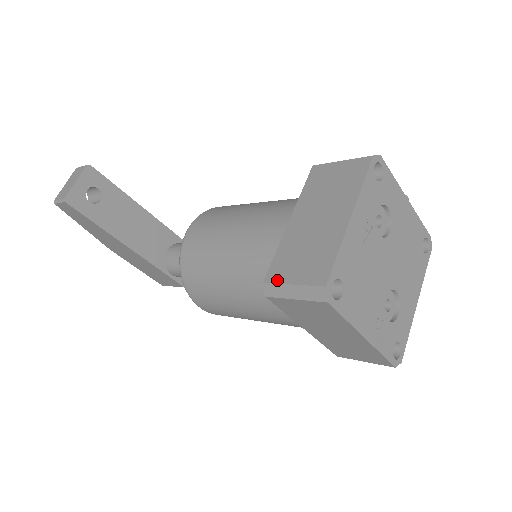
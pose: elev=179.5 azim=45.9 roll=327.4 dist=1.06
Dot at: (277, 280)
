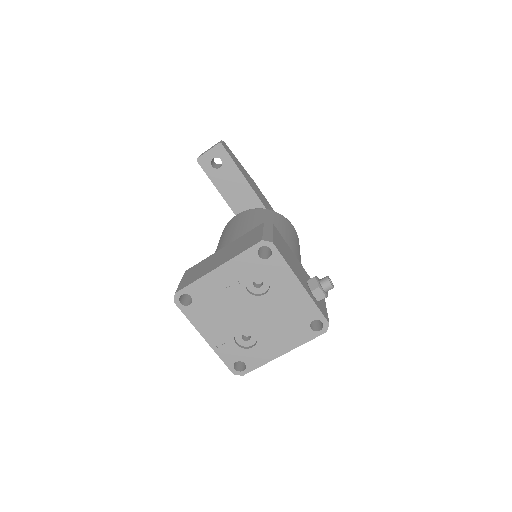
Dot at: (185, 275)
